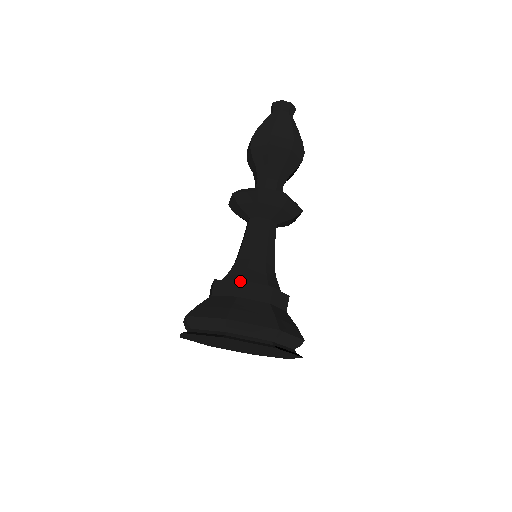
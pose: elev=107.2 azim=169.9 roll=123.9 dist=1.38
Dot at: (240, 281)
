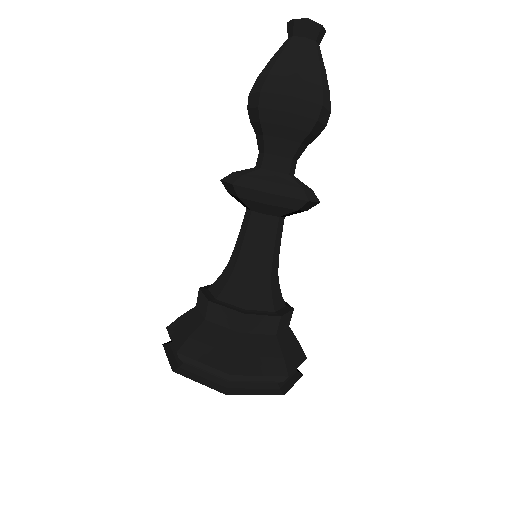
Dot at: (281, 318)
